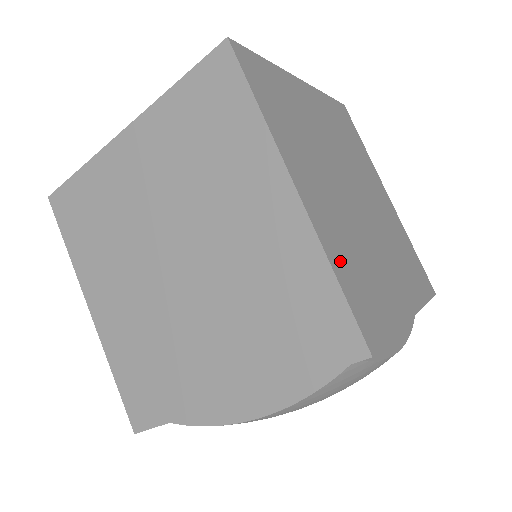
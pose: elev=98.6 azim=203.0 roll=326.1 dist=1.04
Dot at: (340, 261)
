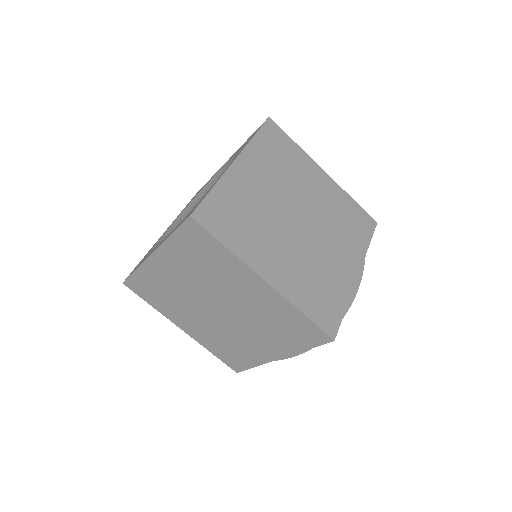
Dot at: (303, 299)
